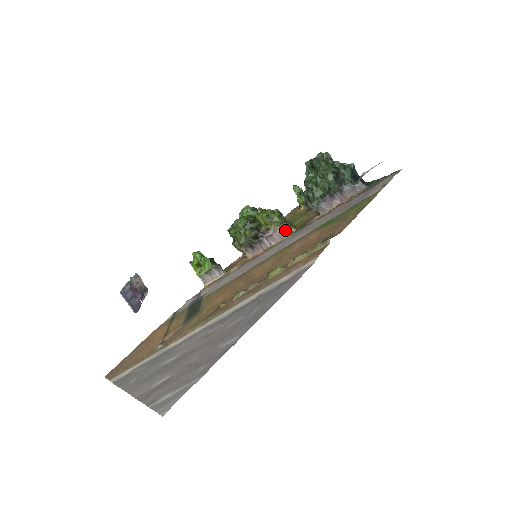
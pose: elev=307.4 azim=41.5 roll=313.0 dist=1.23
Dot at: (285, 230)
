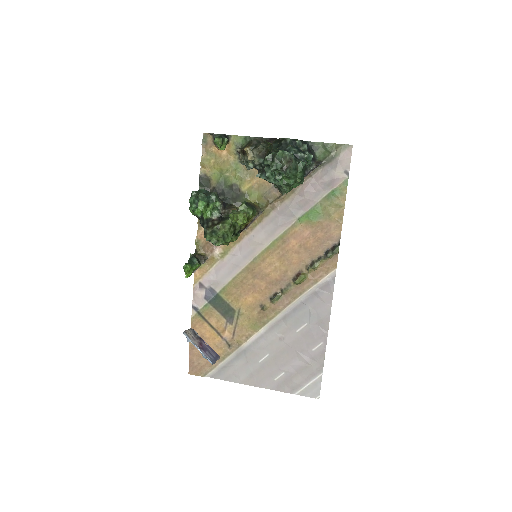
Dot at: occluded
